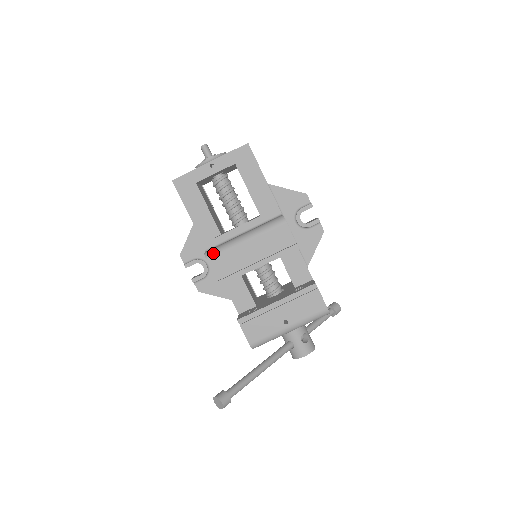
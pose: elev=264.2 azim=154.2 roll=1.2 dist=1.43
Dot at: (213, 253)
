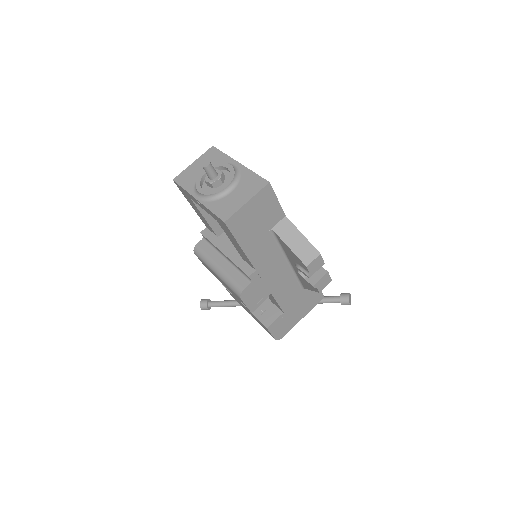
Dot at: (197, 254)
